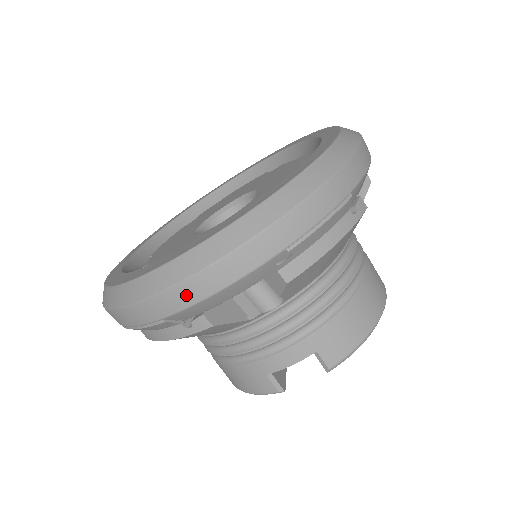
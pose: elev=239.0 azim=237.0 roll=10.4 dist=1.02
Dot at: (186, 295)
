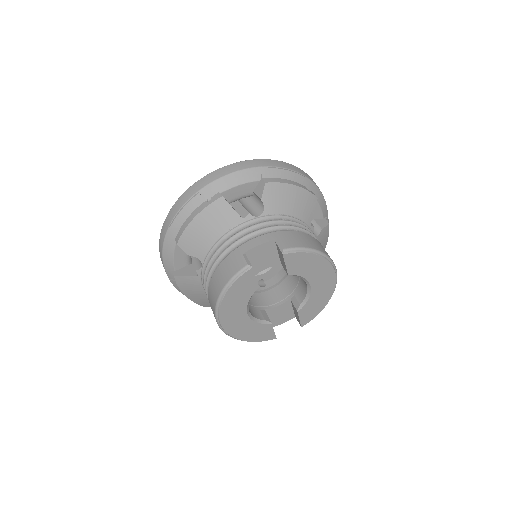
Dot at: (215, 175)
